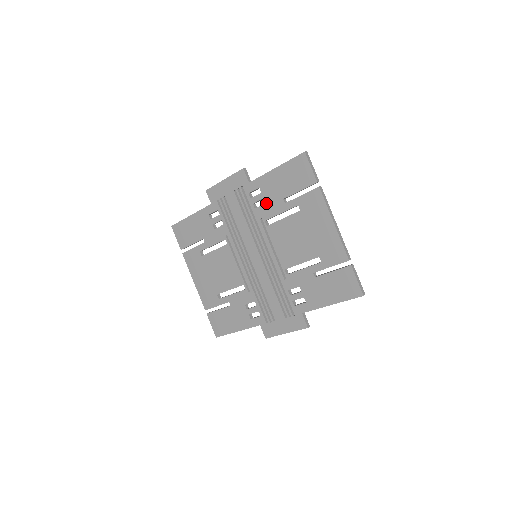
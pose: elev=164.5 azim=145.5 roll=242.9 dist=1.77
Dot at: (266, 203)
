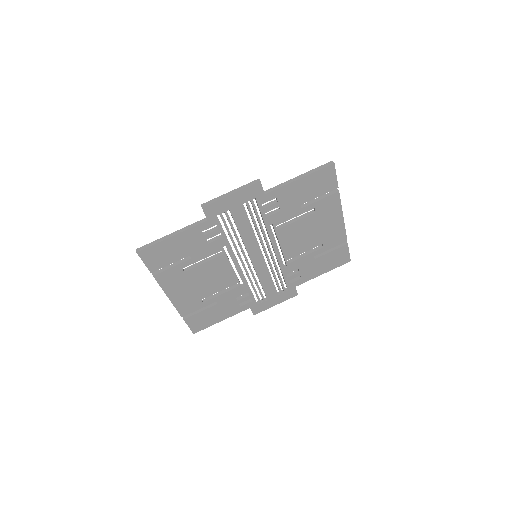
Dot at: (281, 211)
